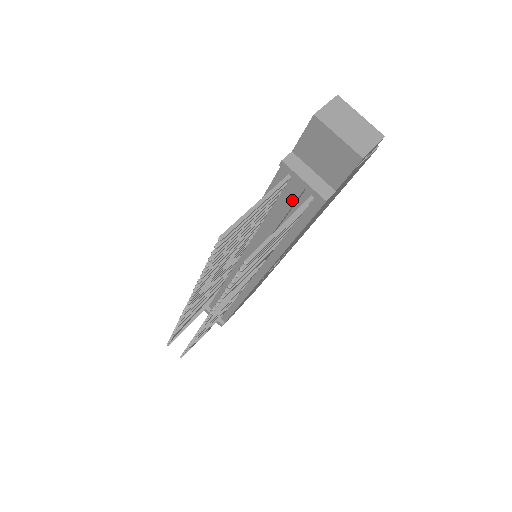
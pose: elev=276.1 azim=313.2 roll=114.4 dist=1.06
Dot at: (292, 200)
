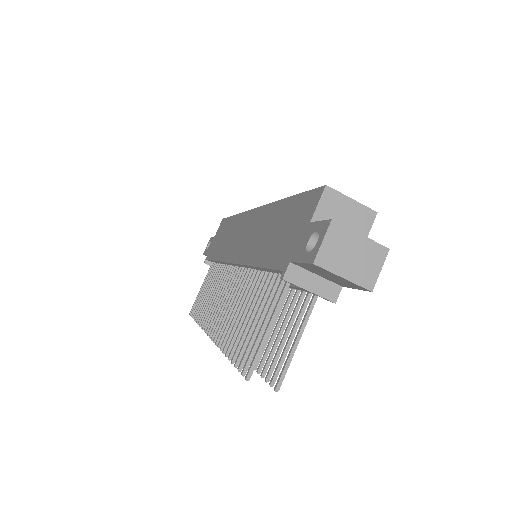
Dot at: (298, 289)
